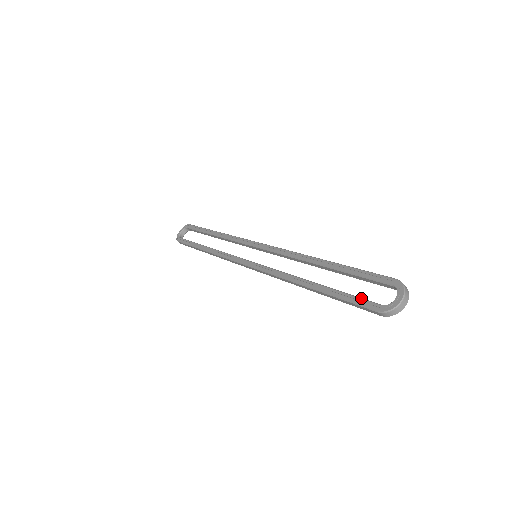
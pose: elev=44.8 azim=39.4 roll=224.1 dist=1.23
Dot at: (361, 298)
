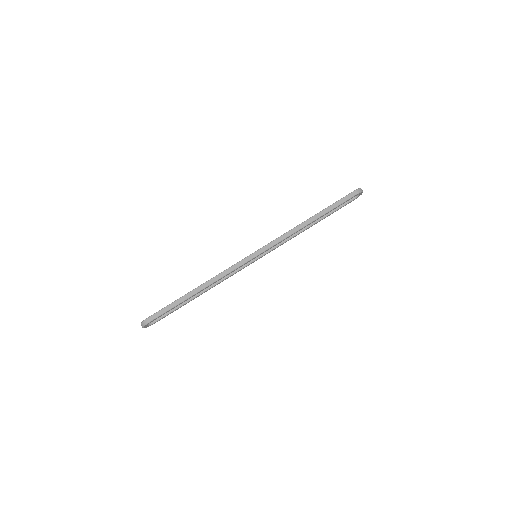
Dot at: (343, 198)
